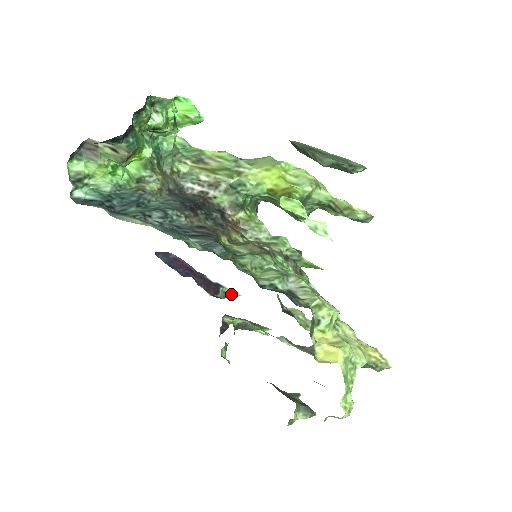
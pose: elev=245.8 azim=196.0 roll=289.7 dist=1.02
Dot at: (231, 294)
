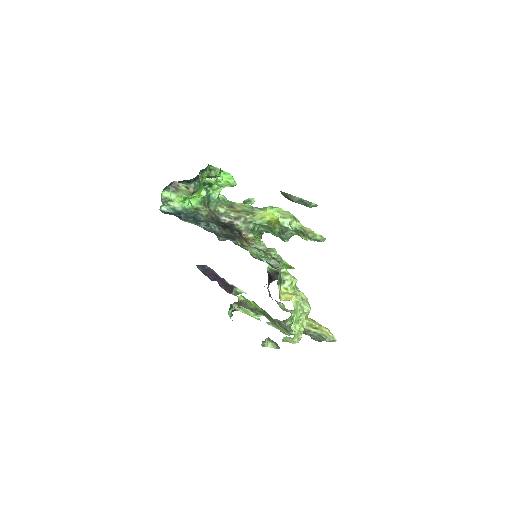
Dot at: (240, 292)
